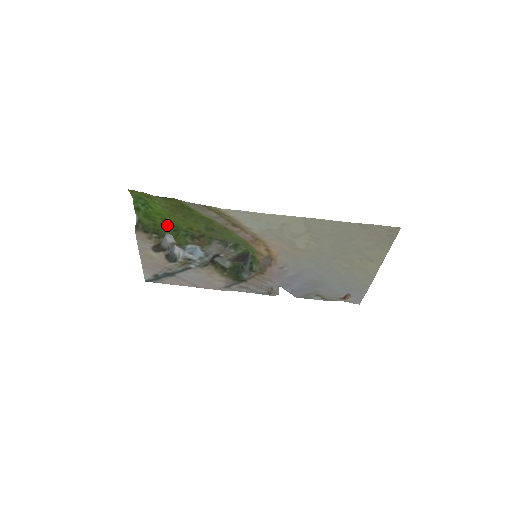
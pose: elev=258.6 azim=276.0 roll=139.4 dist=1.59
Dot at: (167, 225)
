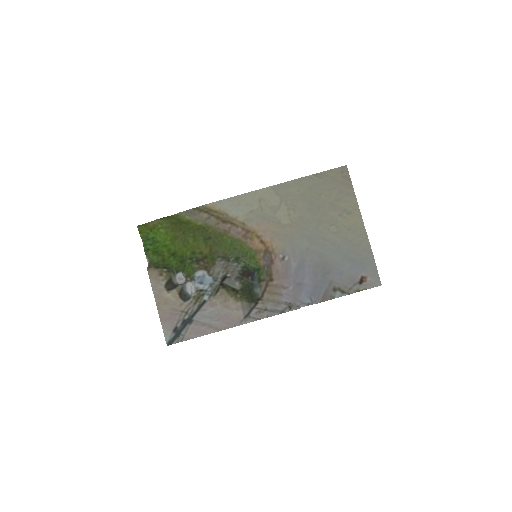
Dot at: (174, 257)
